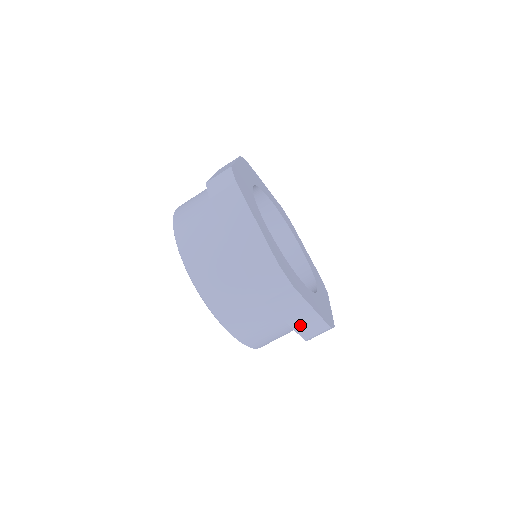
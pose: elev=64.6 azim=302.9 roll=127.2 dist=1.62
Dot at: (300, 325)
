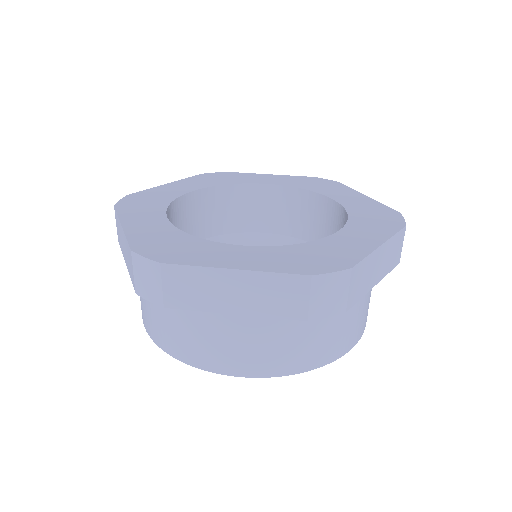
Dot at: (385, 267)
